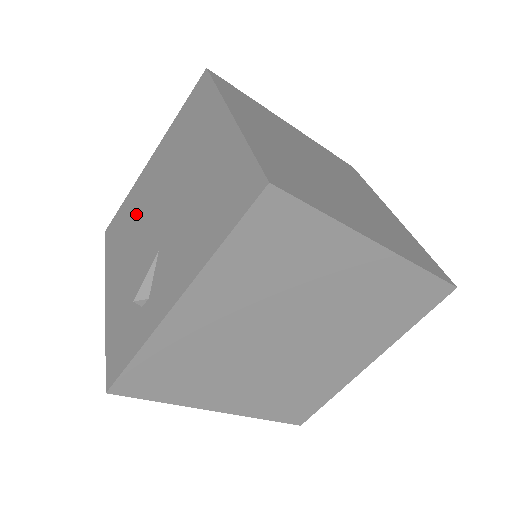
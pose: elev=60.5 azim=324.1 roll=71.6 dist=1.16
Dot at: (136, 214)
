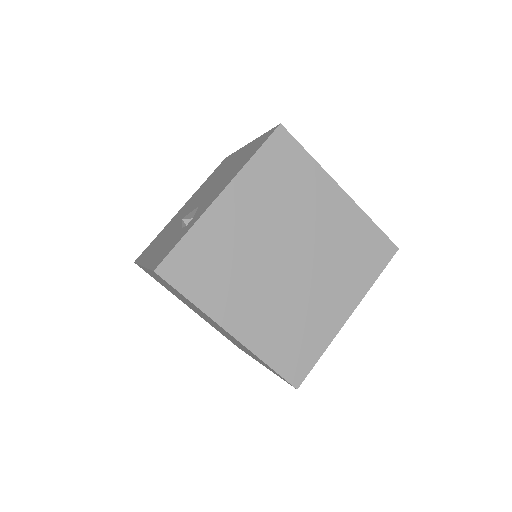
Dot at: (171, 225)
